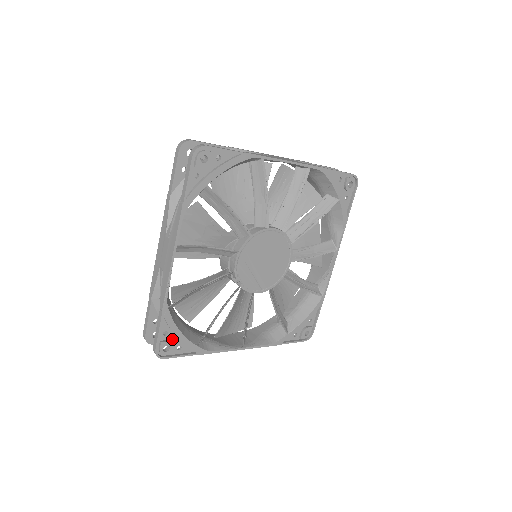
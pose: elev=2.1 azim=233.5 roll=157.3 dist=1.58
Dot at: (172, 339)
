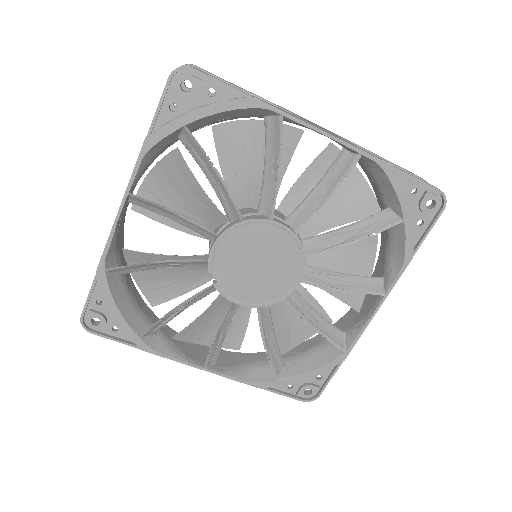
Dot at: (107, 313)
